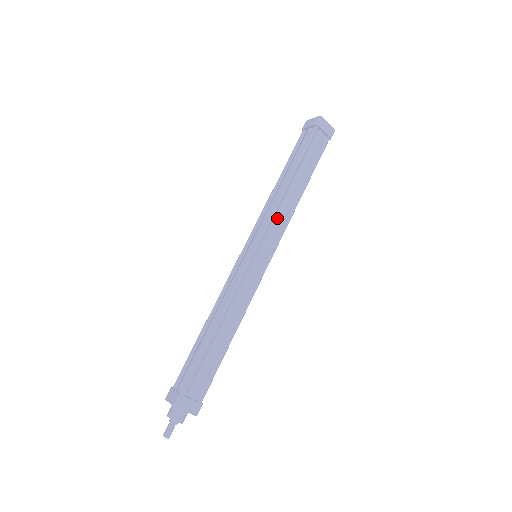
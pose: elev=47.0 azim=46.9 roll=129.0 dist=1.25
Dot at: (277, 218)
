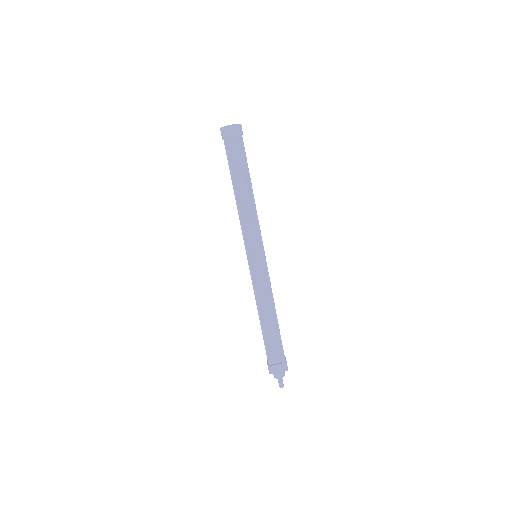
Dot at: occluded
